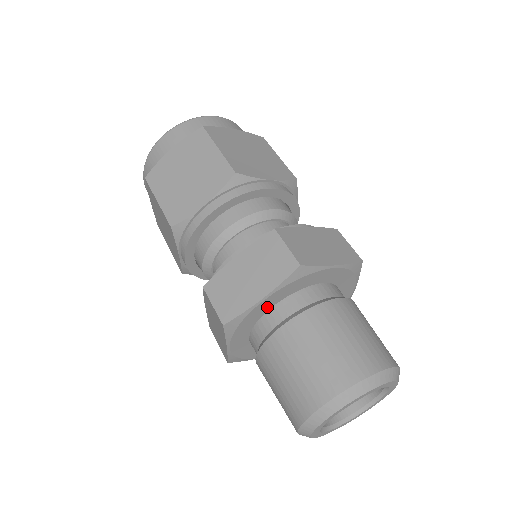
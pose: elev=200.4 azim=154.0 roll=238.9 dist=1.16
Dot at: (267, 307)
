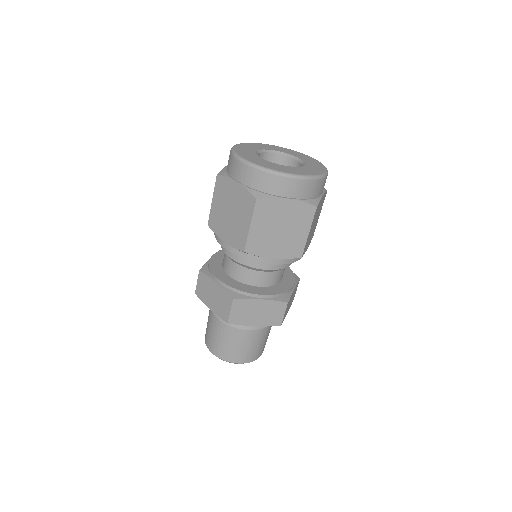
Dot at: occluded
